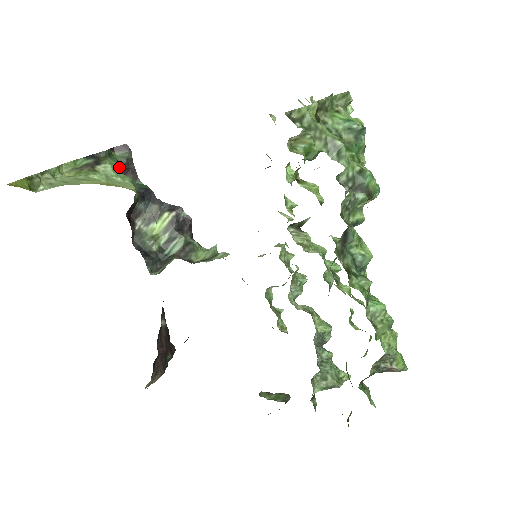
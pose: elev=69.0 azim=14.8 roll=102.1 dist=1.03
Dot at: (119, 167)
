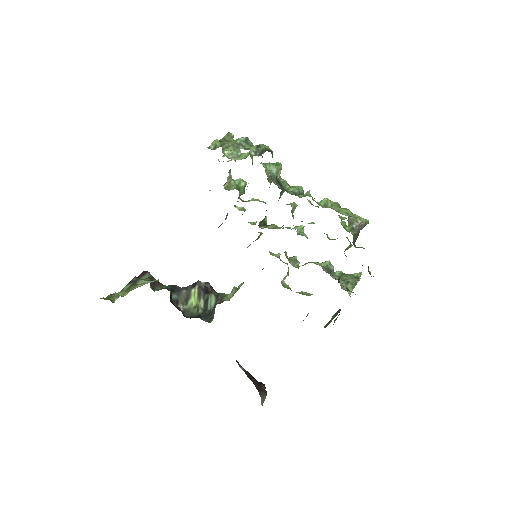
Dot at: occluded
